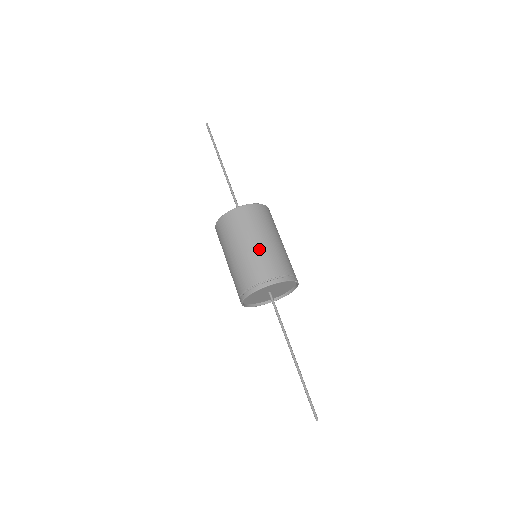
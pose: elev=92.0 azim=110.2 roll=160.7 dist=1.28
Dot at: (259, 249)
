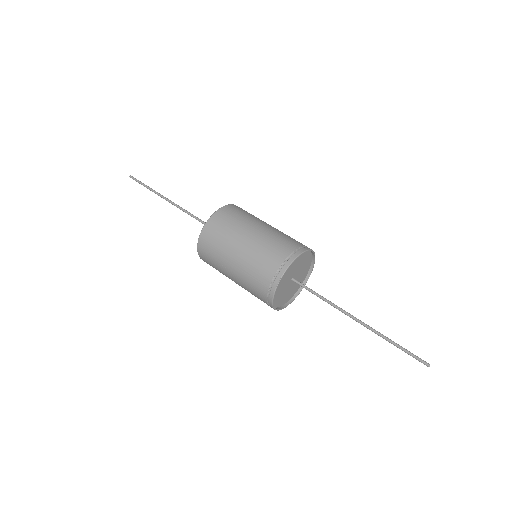
Dot at: (269, 230)
